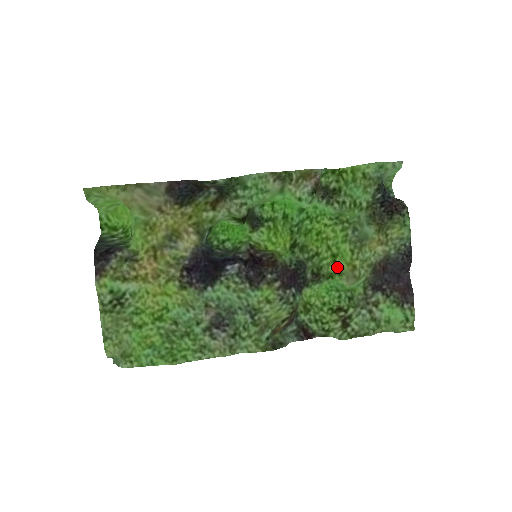
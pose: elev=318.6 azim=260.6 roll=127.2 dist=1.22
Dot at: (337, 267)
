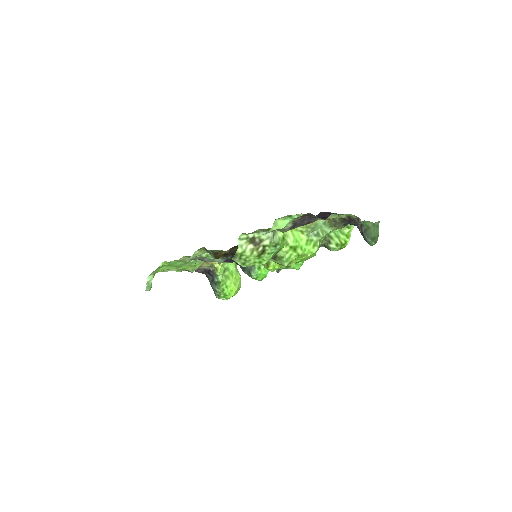
Dot at: (288, 243)
